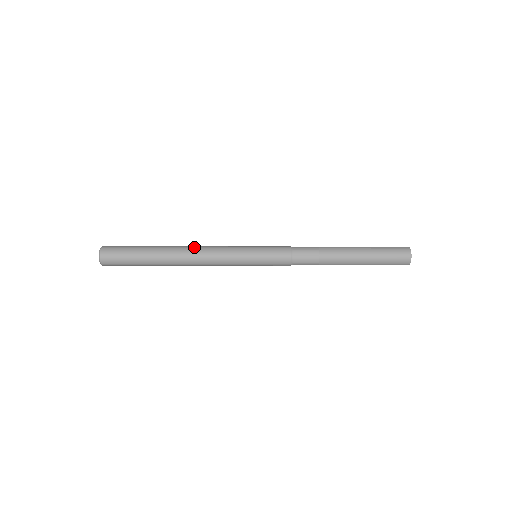
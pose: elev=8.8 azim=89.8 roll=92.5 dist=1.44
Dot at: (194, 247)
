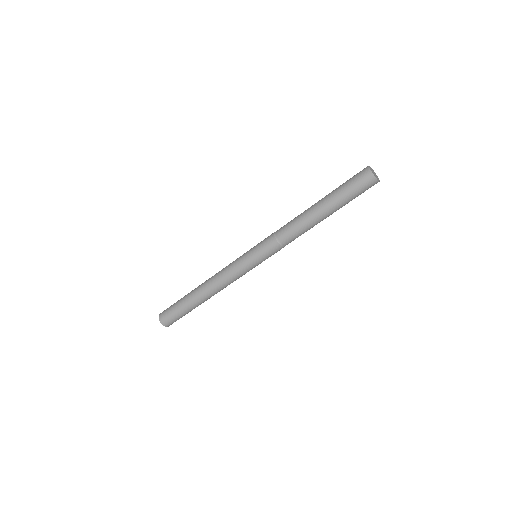
Dot at: occluded
